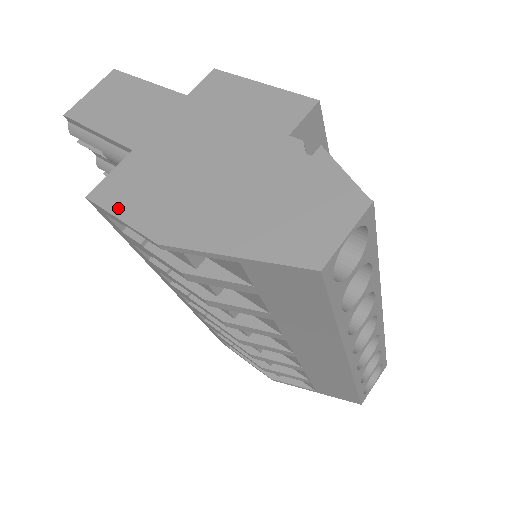
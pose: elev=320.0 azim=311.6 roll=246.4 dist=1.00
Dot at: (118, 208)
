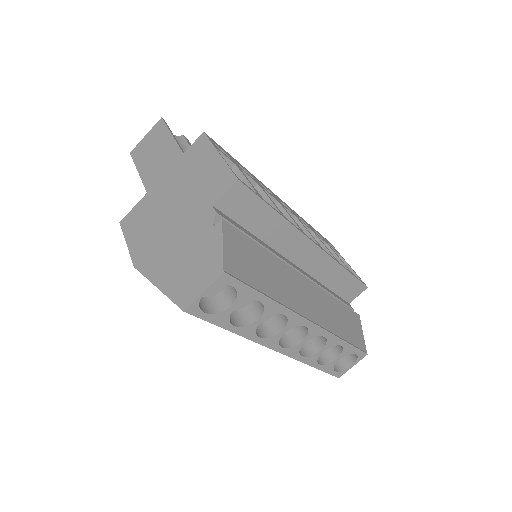
Dot at: (128, 235)
